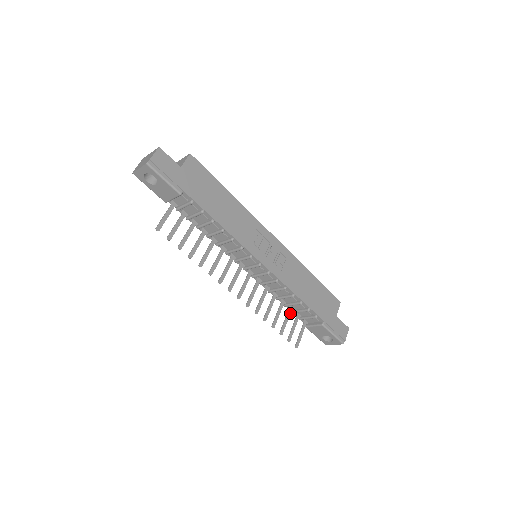
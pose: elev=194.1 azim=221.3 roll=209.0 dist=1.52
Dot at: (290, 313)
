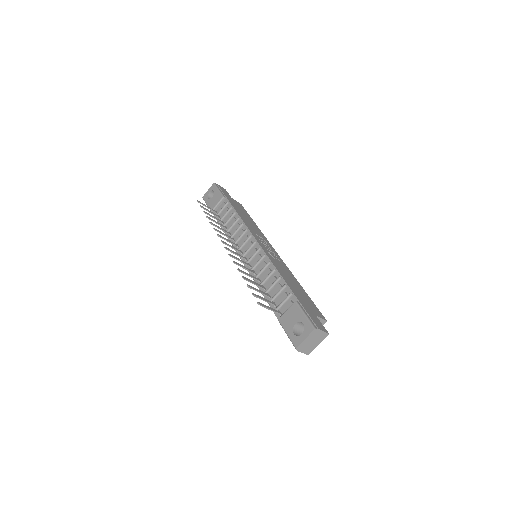
Dot at: (266, 295)
